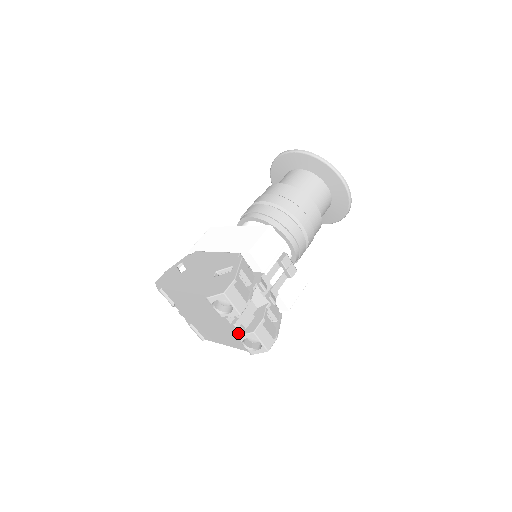
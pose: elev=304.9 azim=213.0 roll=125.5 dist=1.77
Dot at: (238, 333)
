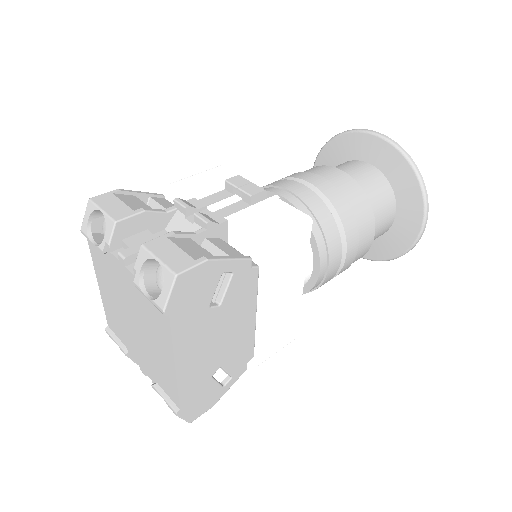
Dot at: (134, 275)
